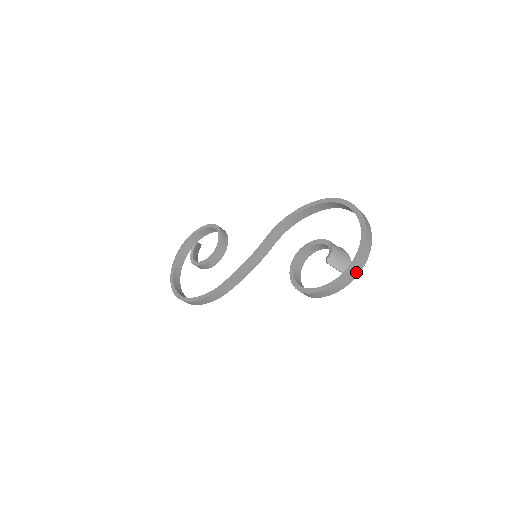
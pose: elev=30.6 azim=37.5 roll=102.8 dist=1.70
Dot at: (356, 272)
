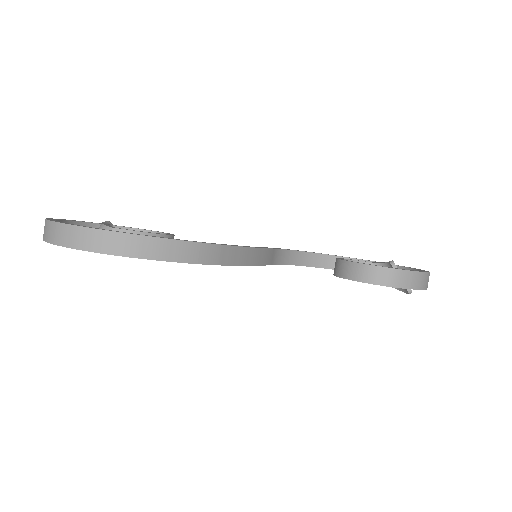
Dot at: occluded
